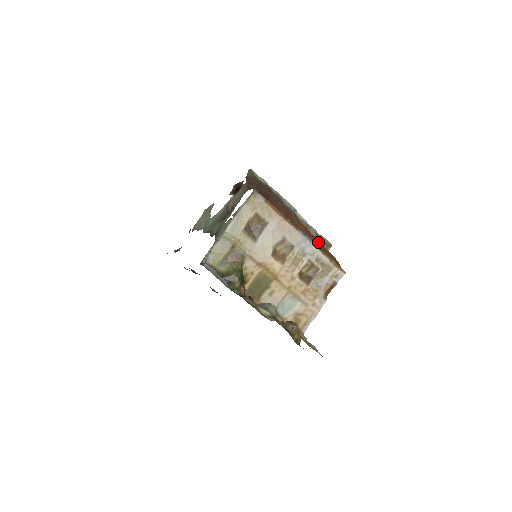
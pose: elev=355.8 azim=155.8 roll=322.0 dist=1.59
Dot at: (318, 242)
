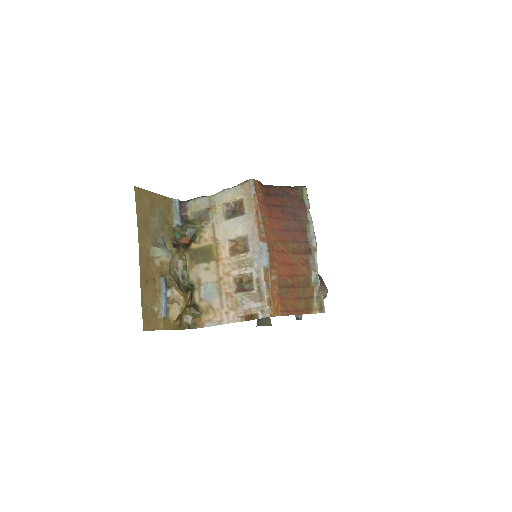
Dot at: (298, 285)
